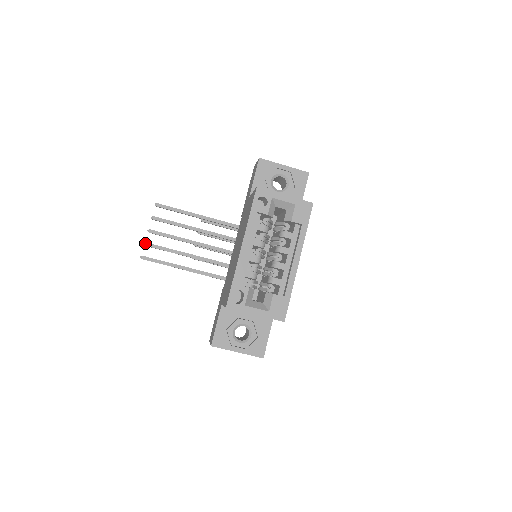
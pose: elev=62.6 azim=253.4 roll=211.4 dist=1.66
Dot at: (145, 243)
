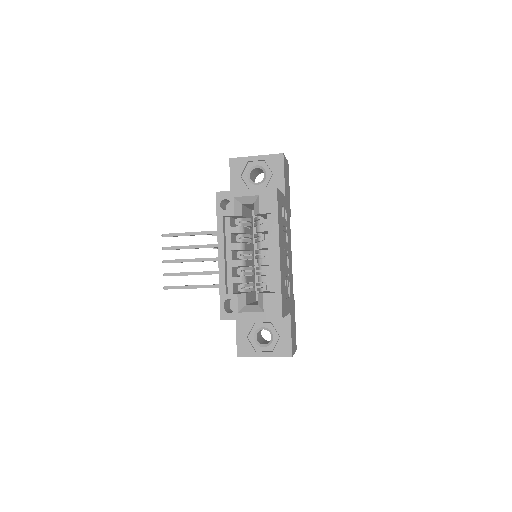
Dot at: (163, 274)
